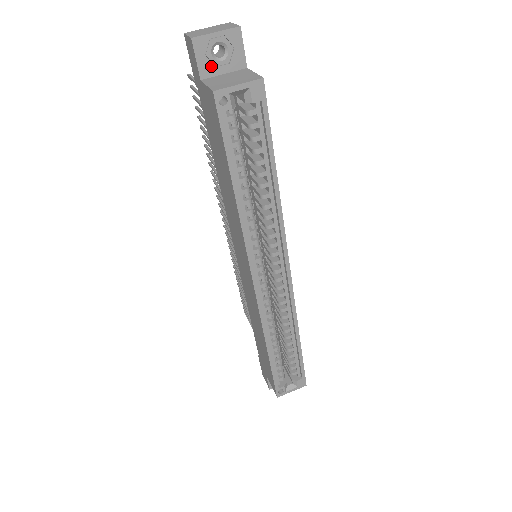
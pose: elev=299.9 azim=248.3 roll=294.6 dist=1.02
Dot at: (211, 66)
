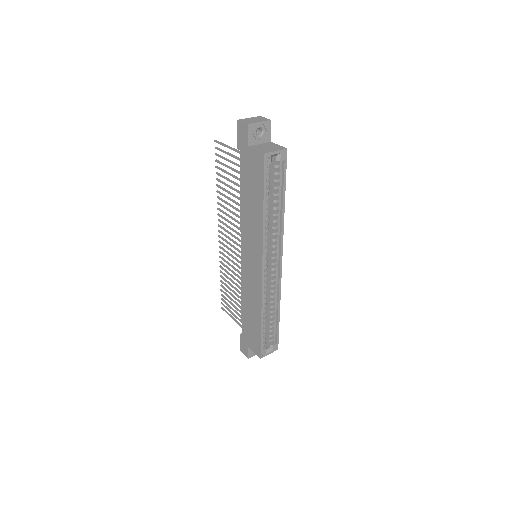
Dot at: (254, 139)
